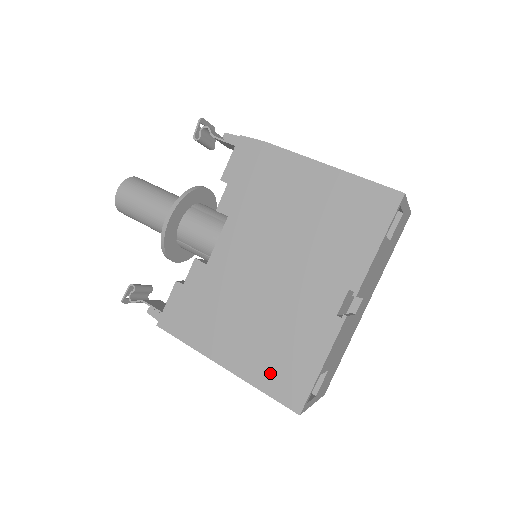
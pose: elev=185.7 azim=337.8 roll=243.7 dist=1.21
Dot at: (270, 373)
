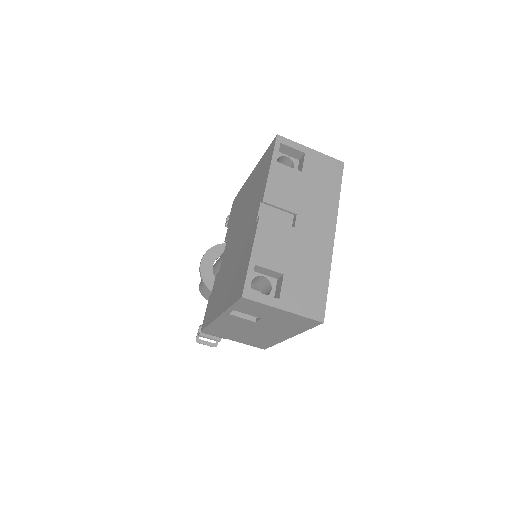
Dot at: (233, 291)
